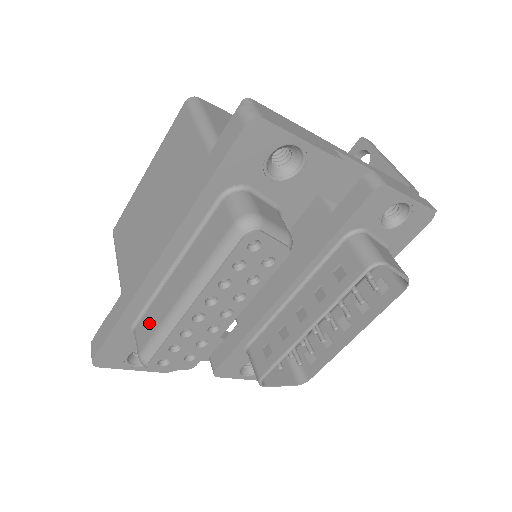
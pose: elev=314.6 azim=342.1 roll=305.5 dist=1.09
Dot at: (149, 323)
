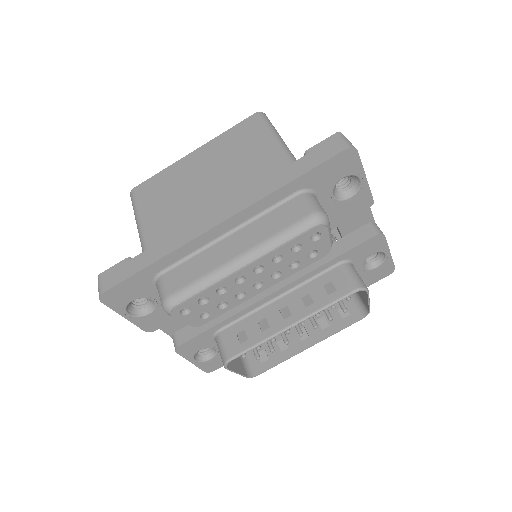
Dot at: (186, 273)
